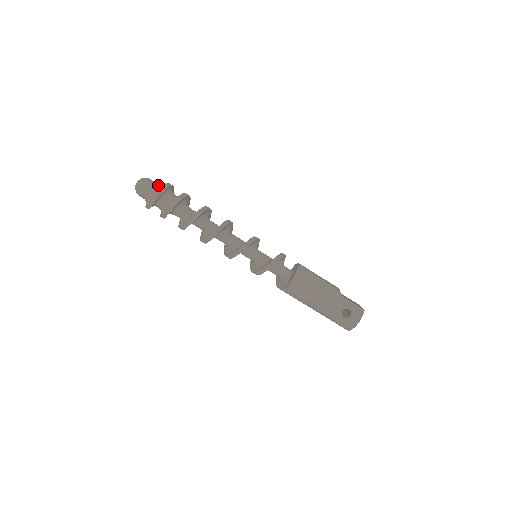
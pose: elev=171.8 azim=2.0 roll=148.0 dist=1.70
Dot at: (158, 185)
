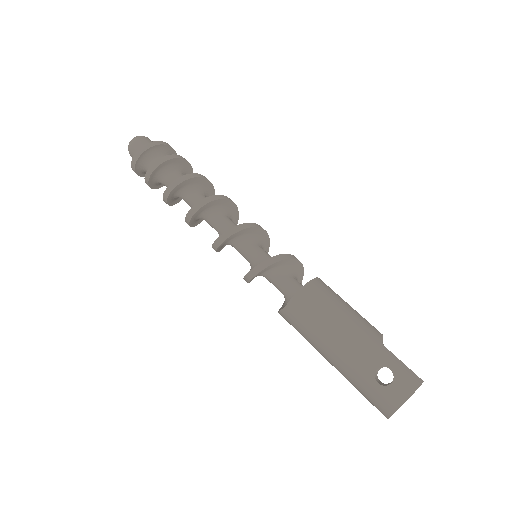
Dot at: occluded
